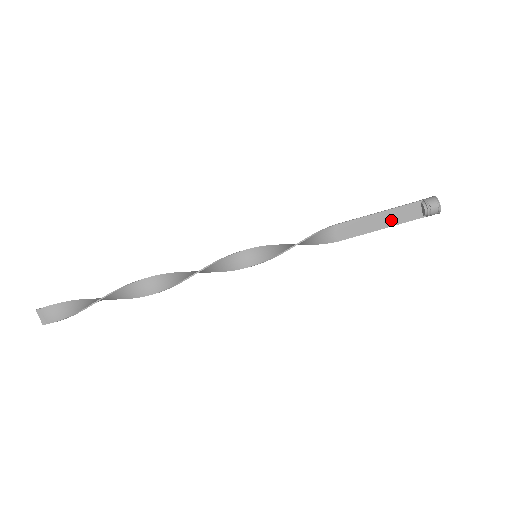
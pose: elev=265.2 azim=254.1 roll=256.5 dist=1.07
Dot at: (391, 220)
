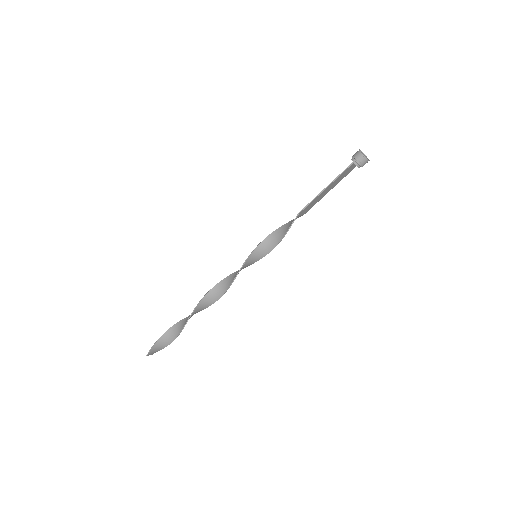
Dot at: (336, 183)
